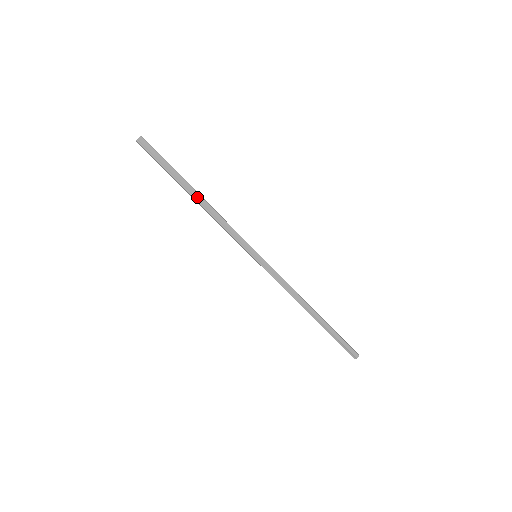
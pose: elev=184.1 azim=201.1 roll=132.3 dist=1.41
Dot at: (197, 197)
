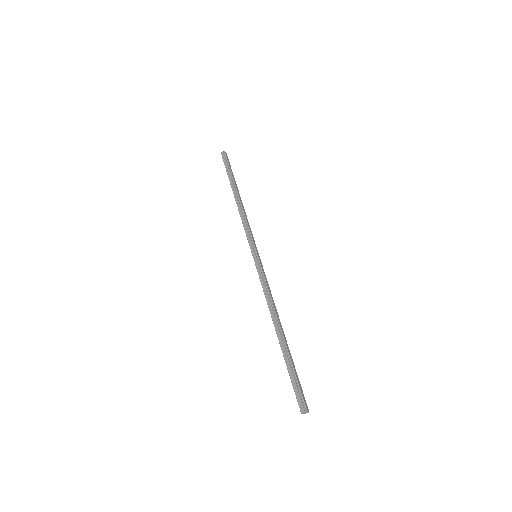
Dot at: (239, 196)
